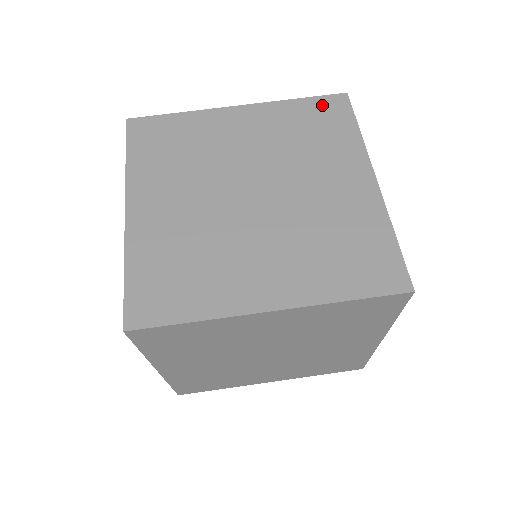
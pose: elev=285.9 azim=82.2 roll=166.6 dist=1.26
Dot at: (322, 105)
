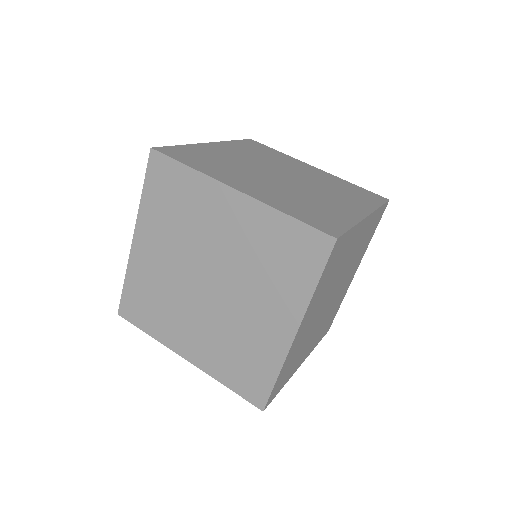
Dot at: (367, 192)
